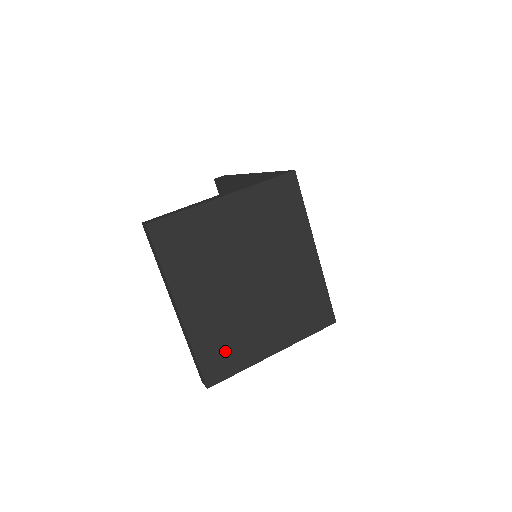
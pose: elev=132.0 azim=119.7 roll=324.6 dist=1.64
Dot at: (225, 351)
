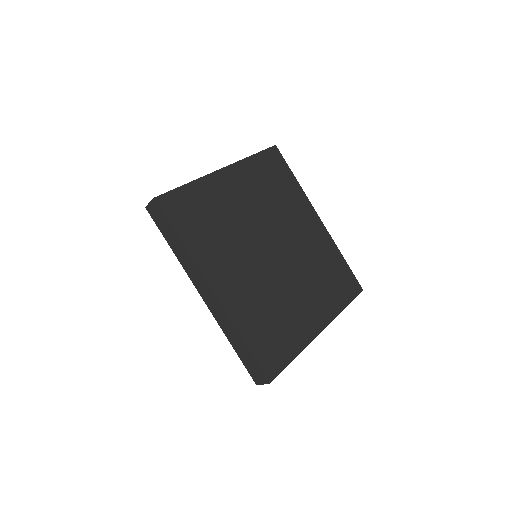
Dot at: (274, 334)
